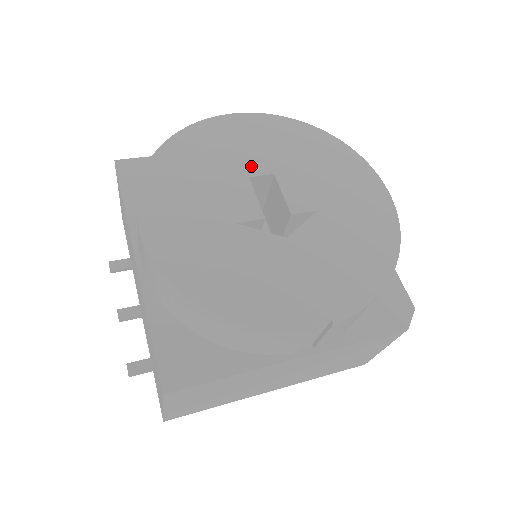
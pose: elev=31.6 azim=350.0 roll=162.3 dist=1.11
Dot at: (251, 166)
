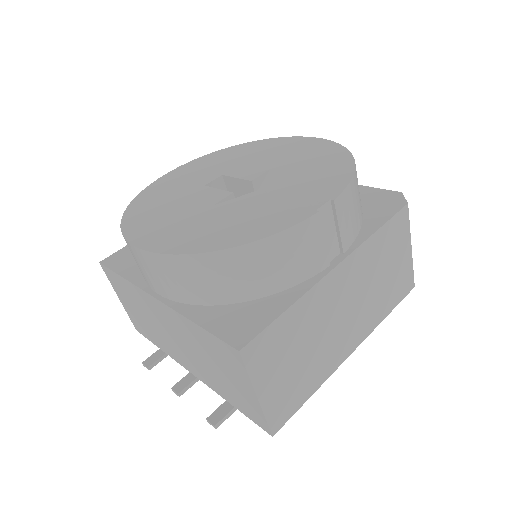
Dot at: (202, 181)
